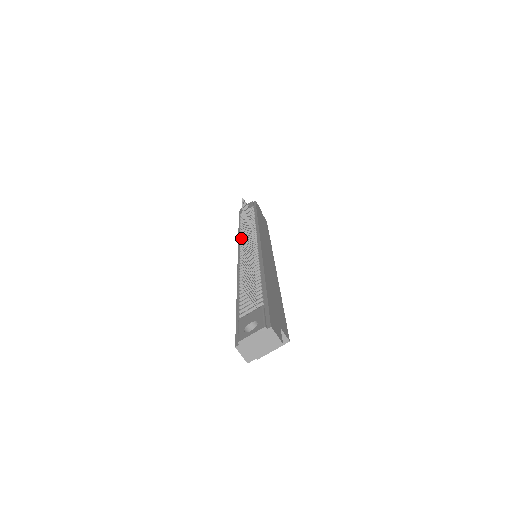
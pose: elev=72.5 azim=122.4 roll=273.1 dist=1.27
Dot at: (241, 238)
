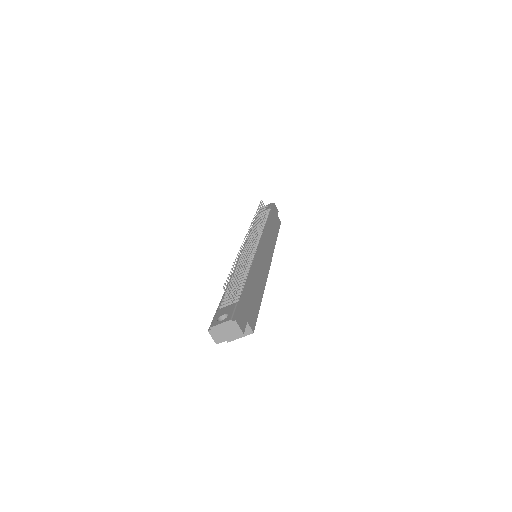
Dot at: occluded
